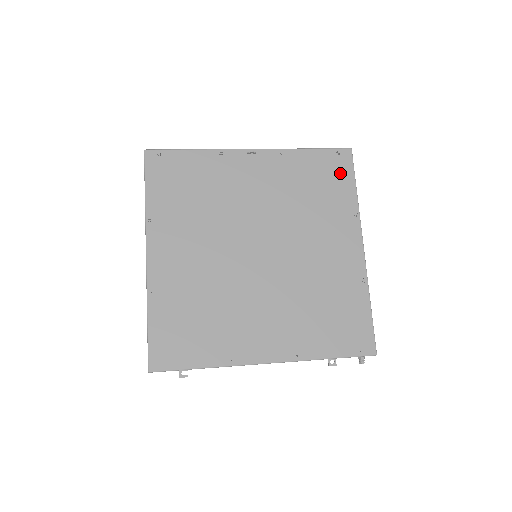
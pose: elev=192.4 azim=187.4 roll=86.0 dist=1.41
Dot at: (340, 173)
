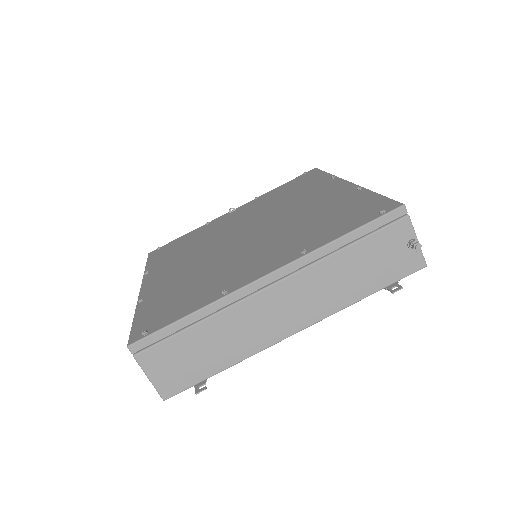
Dot at: (310, 177)
